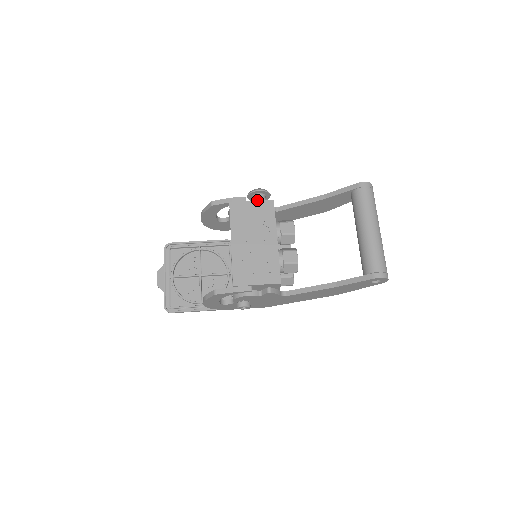
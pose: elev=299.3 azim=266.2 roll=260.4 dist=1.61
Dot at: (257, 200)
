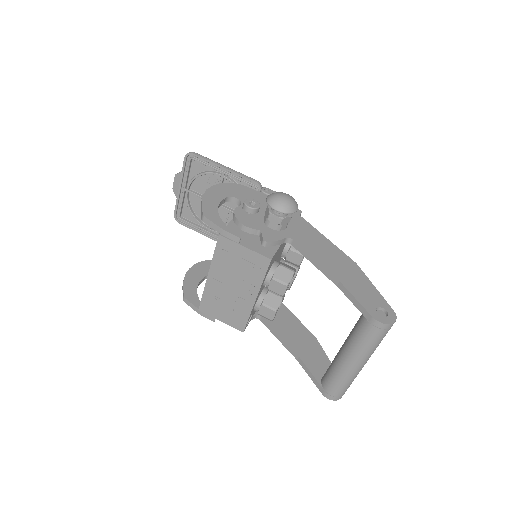
Dot at: (271, 217)
